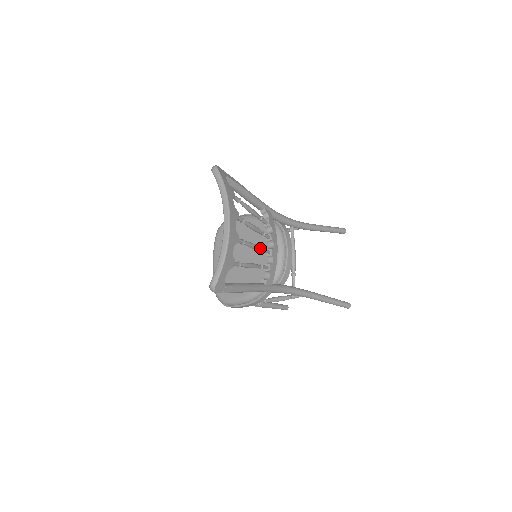
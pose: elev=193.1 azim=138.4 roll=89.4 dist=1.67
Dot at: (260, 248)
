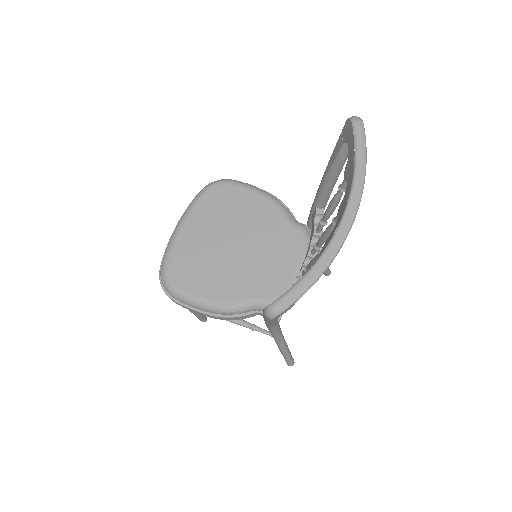
Dot at: occluded
